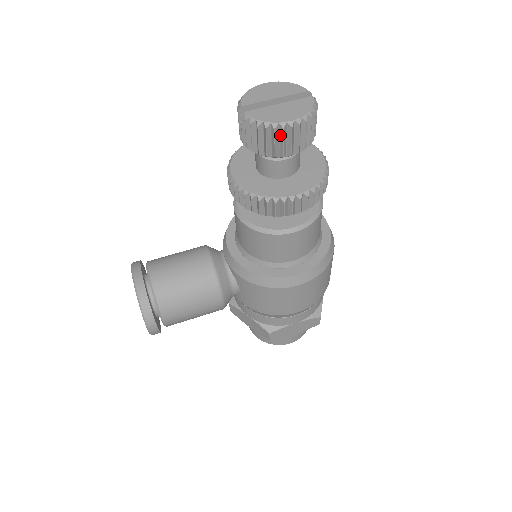
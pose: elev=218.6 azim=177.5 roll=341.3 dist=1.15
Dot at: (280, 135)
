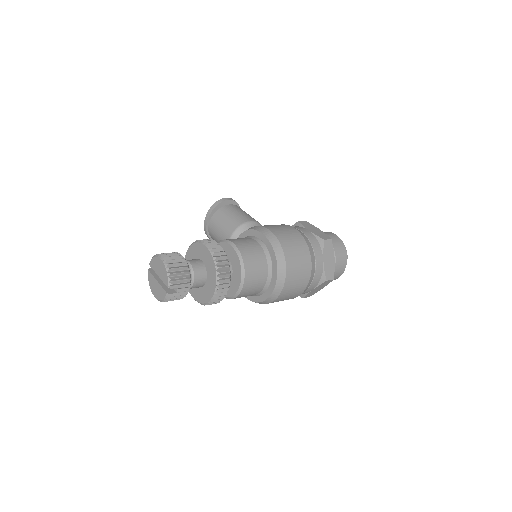
Dot at: occluded
